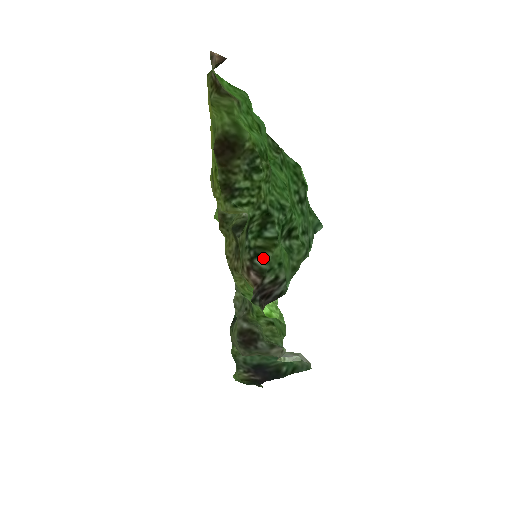
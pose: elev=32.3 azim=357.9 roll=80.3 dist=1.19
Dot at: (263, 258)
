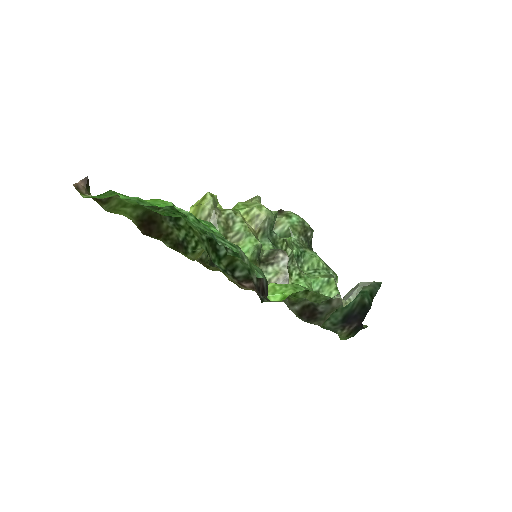
Dot at: (237, 269)
